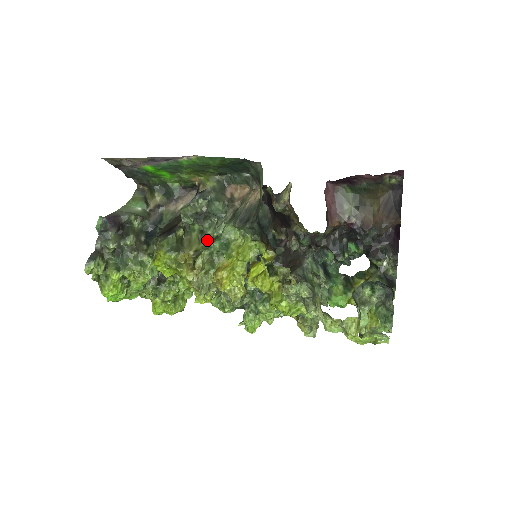
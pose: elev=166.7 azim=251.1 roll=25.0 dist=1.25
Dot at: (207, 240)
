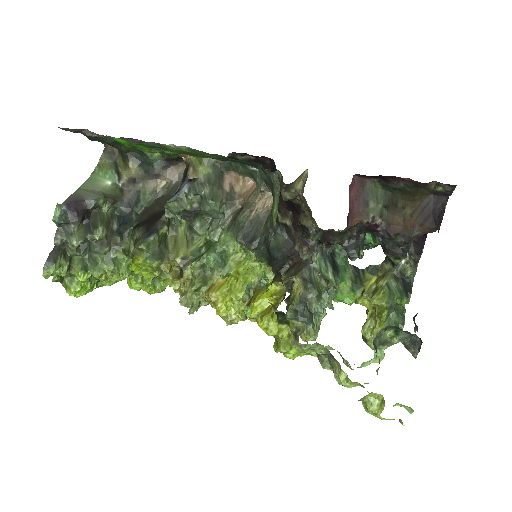
Dot at: (198, 242)
